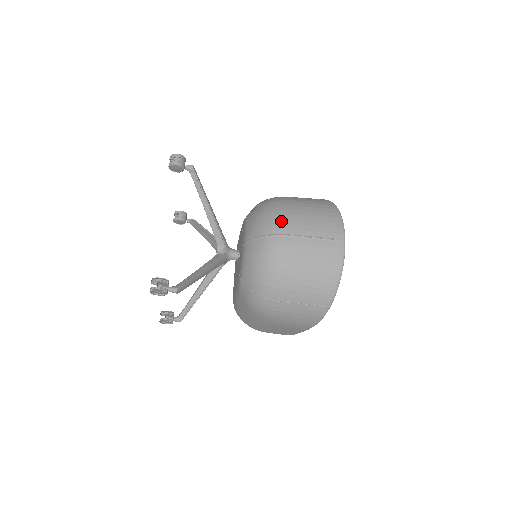
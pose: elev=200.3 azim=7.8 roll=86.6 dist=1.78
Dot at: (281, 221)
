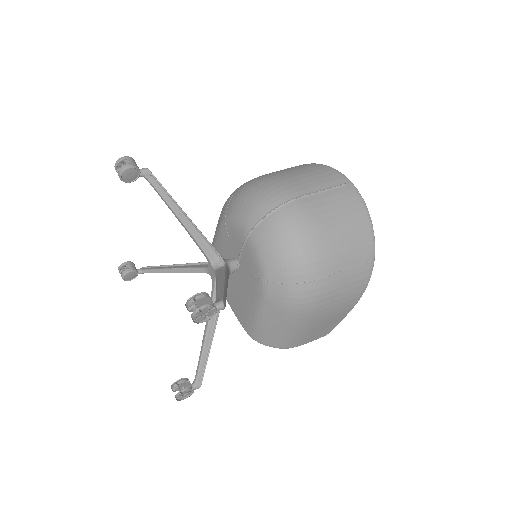
Dot at: (279, 189)
